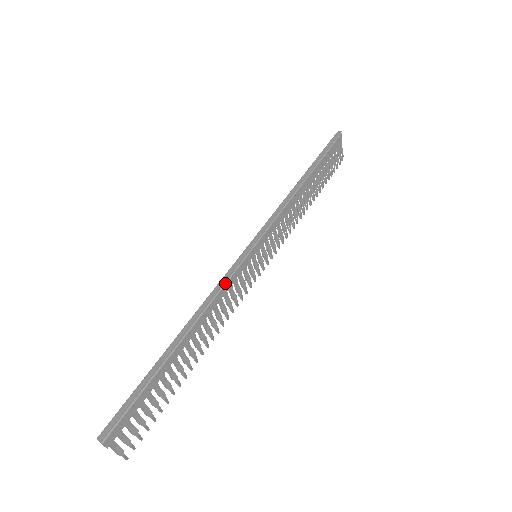
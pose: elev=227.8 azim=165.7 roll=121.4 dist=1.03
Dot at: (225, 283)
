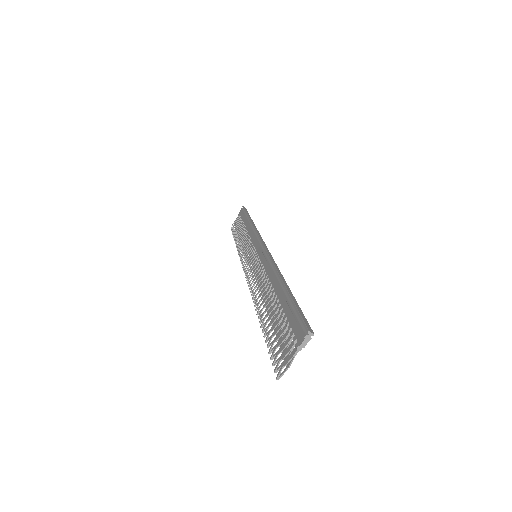
Dot at: occluded
